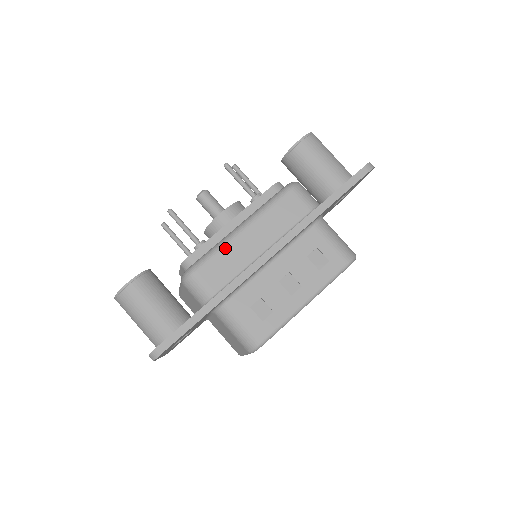
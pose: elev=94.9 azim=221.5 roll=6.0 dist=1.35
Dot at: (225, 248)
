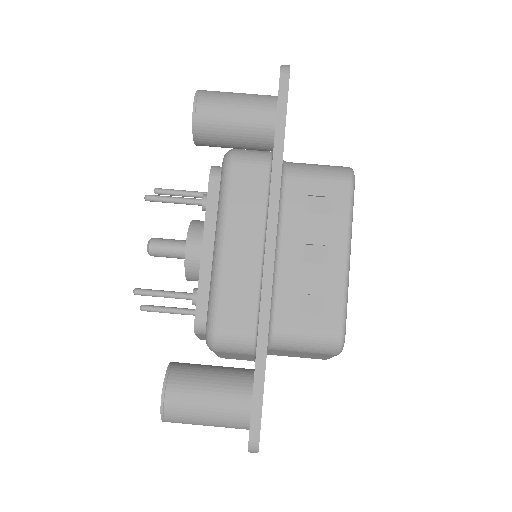
Dot at: (222, 280)
